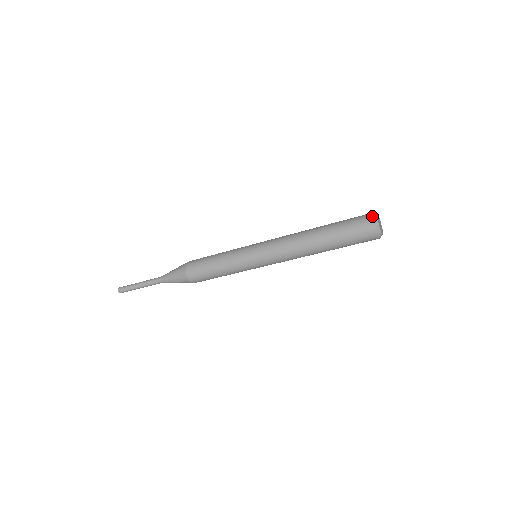
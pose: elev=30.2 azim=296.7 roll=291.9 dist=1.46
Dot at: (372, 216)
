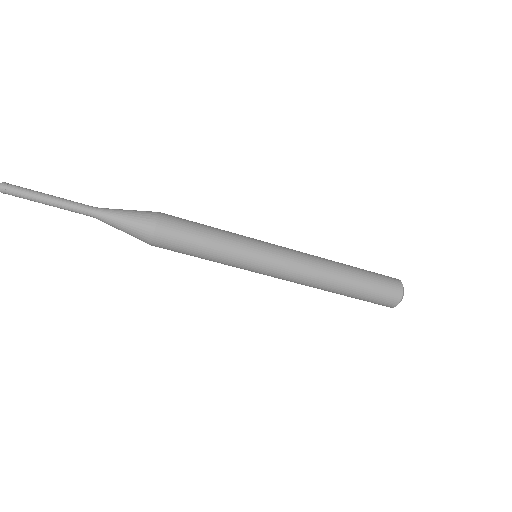
Dot at: occluded
